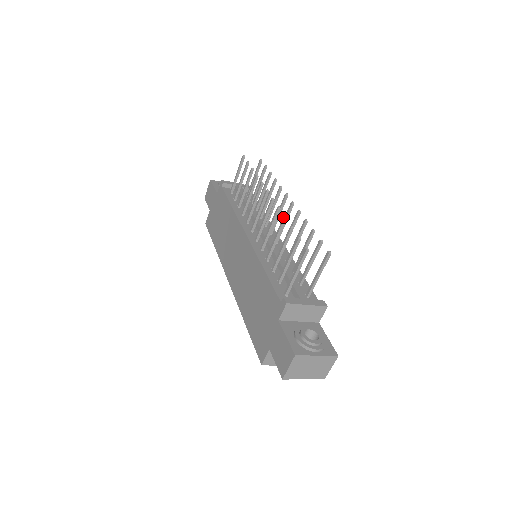
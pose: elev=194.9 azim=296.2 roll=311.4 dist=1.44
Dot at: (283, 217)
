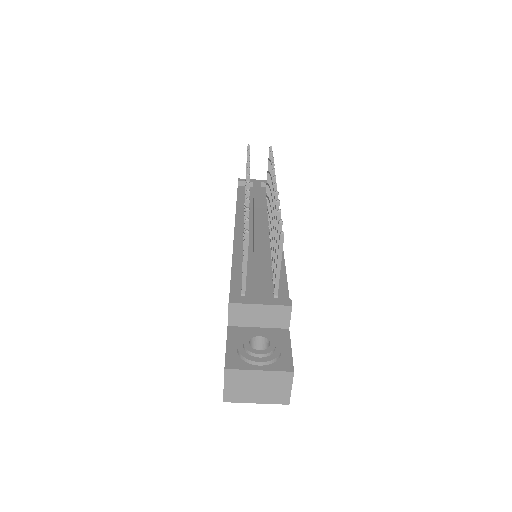
Dot at: occluded
